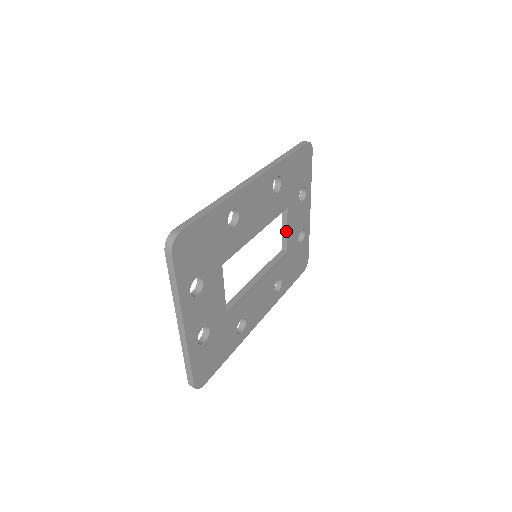
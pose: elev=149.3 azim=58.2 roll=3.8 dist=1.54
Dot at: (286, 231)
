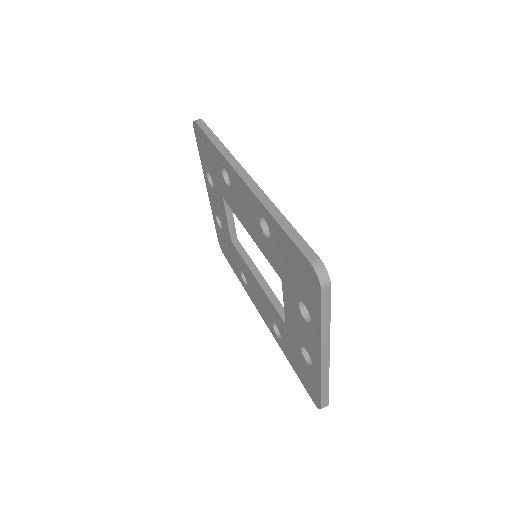
Dot at: (232, 220)
